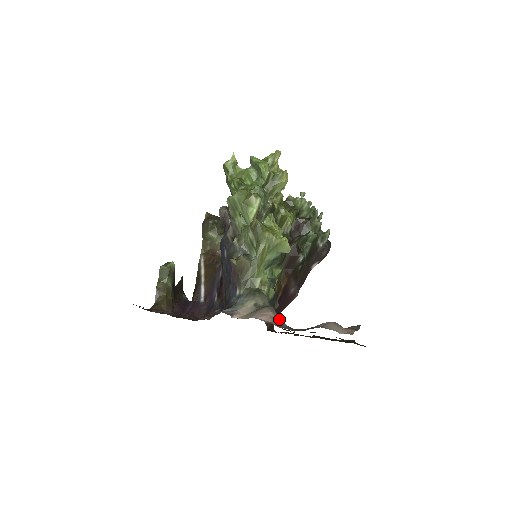
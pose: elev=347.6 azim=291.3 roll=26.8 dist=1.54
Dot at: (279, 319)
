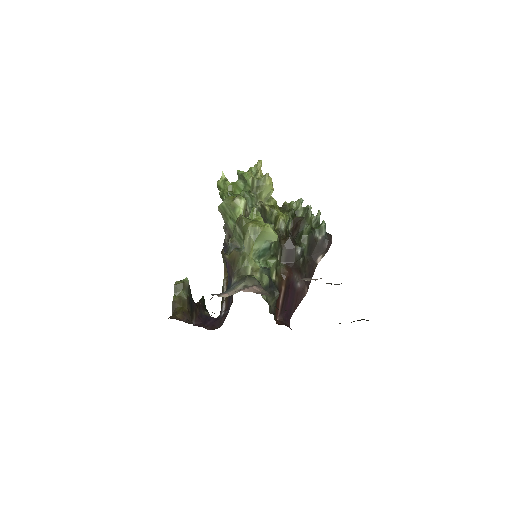
Dot at: (264, 292)
